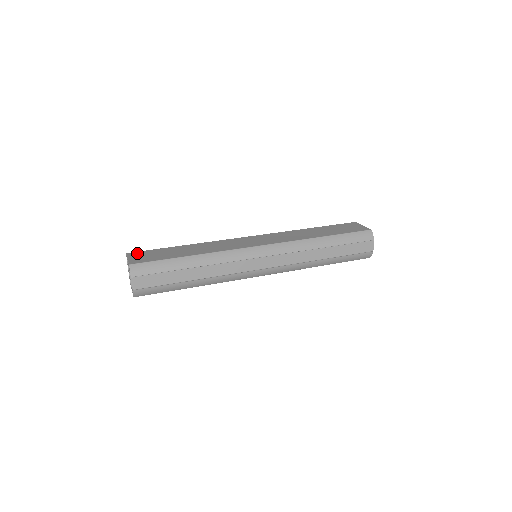
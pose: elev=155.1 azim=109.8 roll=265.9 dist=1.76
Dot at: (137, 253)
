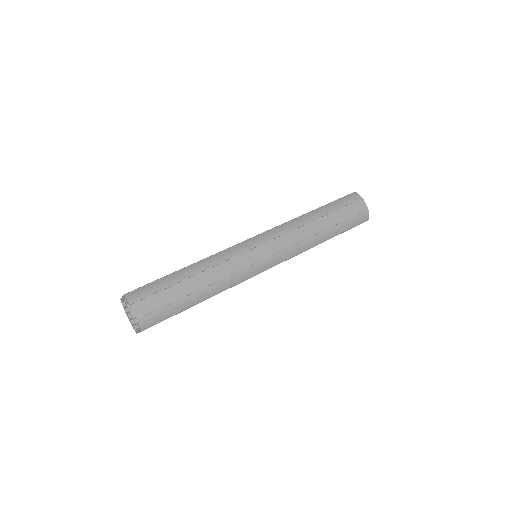
Dot at: occluded
